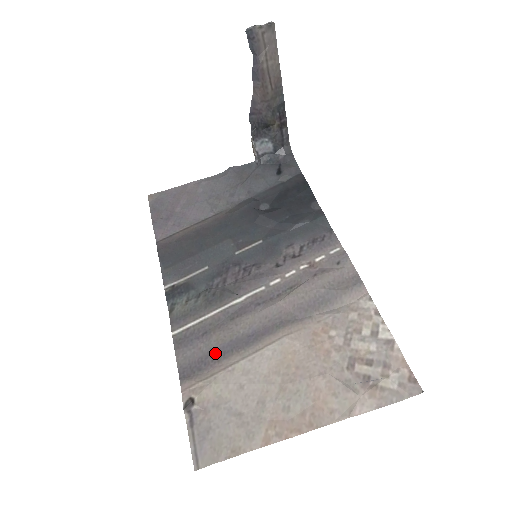
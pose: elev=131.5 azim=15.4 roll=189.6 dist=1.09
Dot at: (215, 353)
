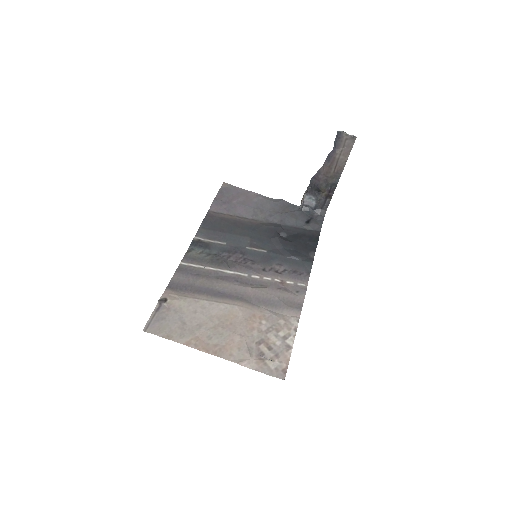
Dot at: (195, 287)
